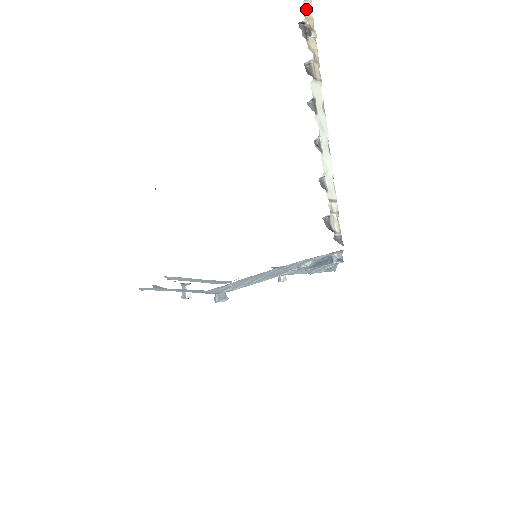
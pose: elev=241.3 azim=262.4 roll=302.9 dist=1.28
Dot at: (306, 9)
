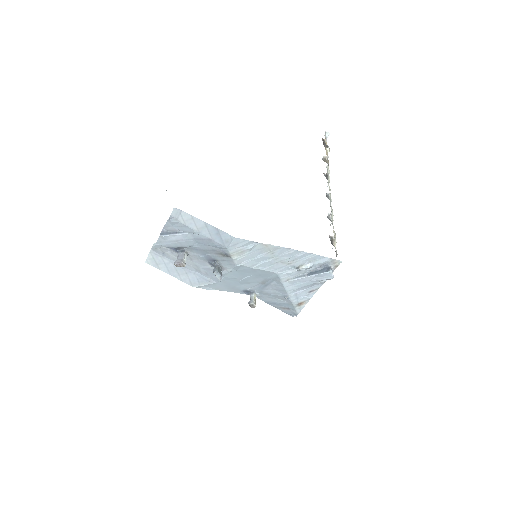
Dot at: (325, 136)
